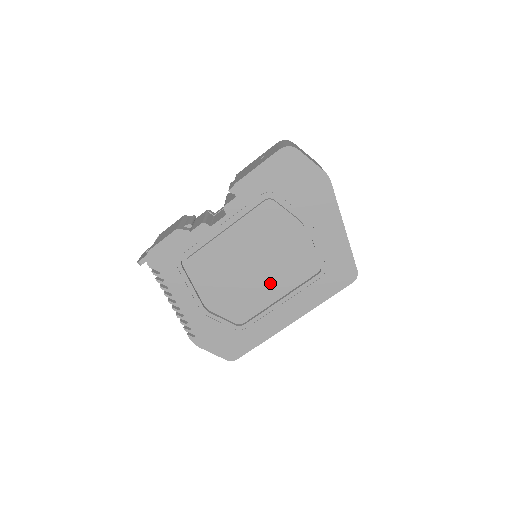
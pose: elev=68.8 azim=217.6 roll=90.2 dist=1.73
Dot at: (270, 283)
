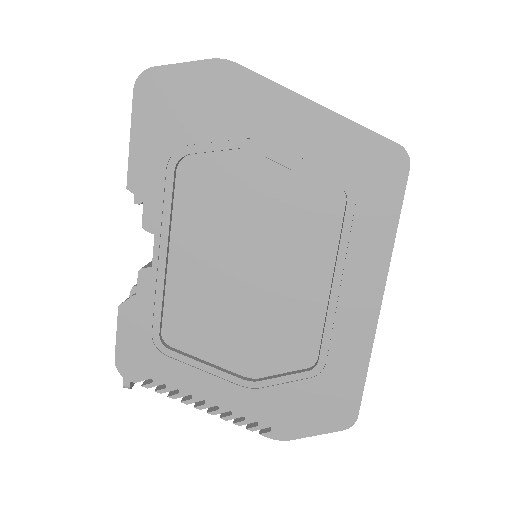
Dot at: (295, 273)
